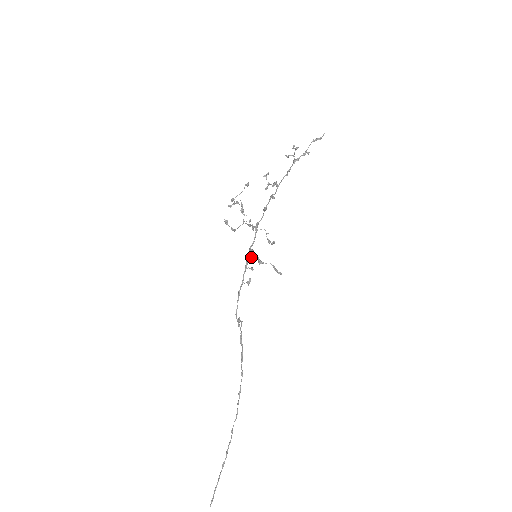
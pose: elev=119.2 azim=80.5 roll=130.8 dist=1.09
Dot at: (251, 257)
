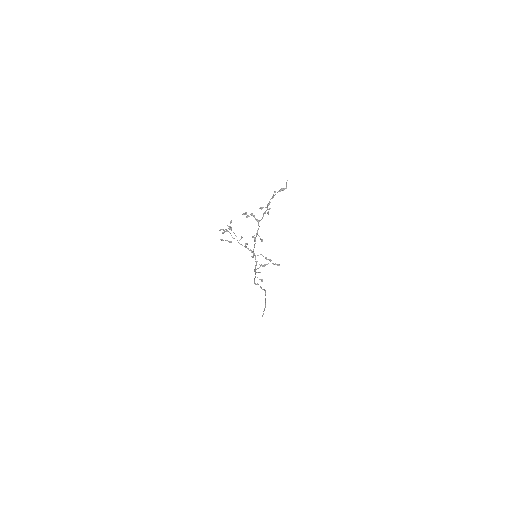
Dot at: occluded
